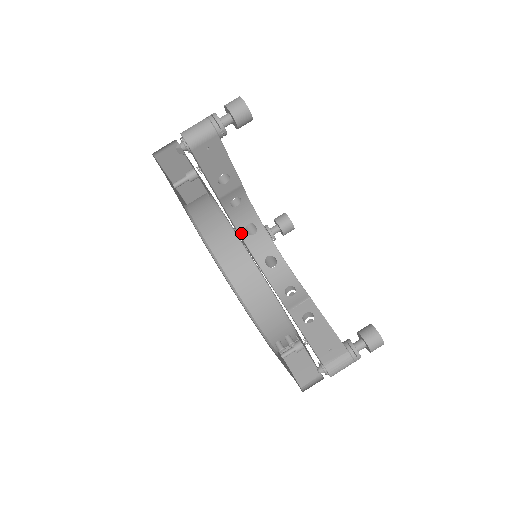
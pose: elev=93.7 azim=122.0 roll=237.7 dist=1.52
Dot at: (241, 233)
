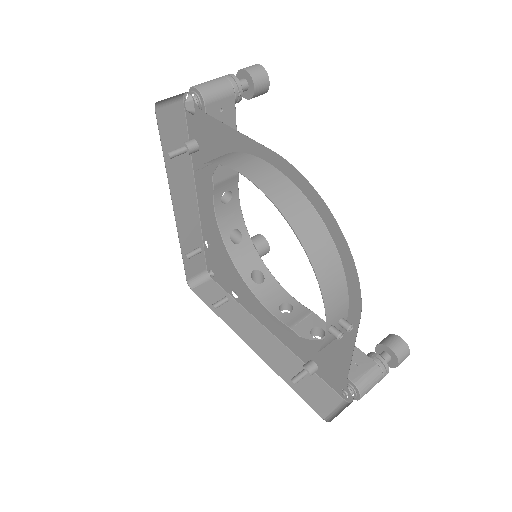
Dot at: (225, 240)
